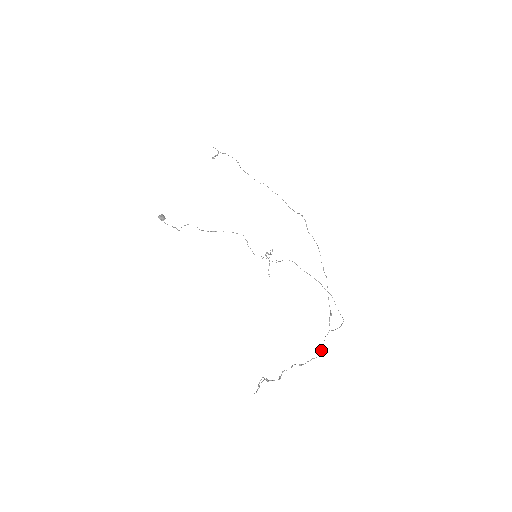
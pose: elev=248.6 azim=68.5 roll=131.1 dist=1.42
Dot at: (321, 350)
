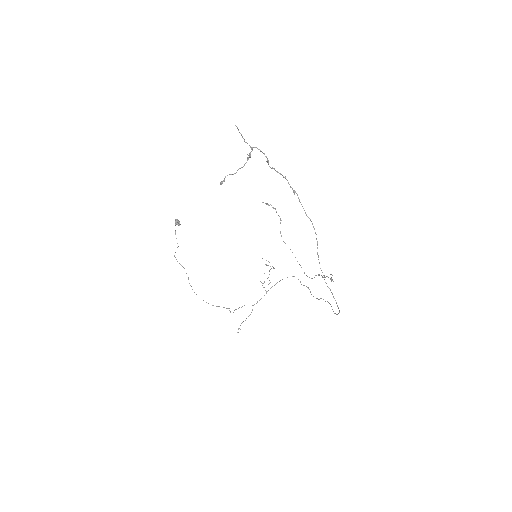
Dot at: occluded
